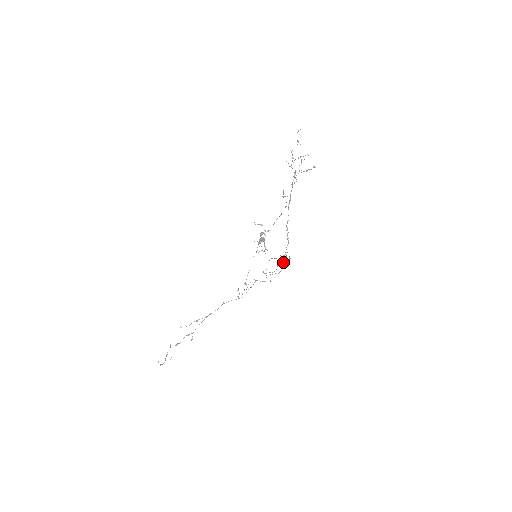
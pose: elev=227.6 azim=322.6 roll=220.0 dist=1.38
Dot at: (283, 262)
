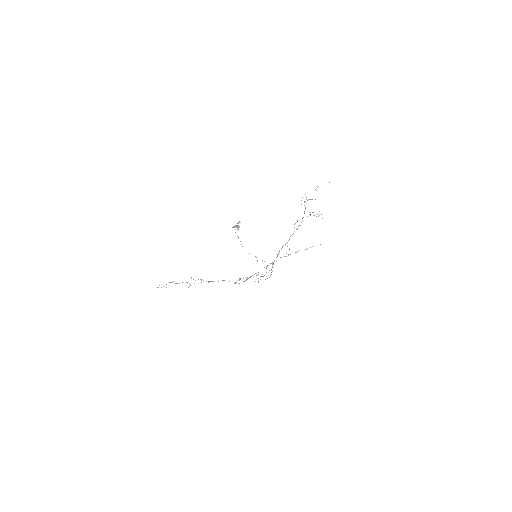
Dot at: occluded
